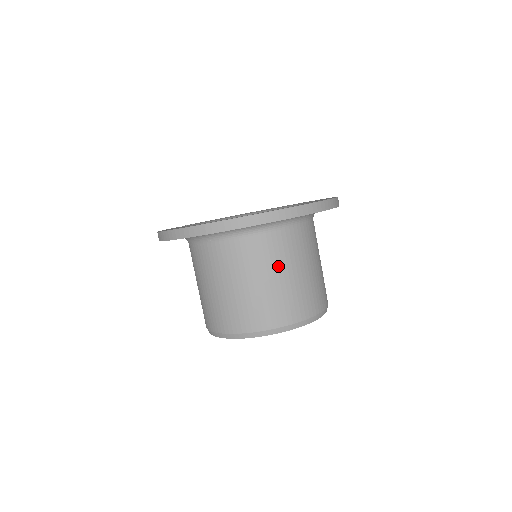
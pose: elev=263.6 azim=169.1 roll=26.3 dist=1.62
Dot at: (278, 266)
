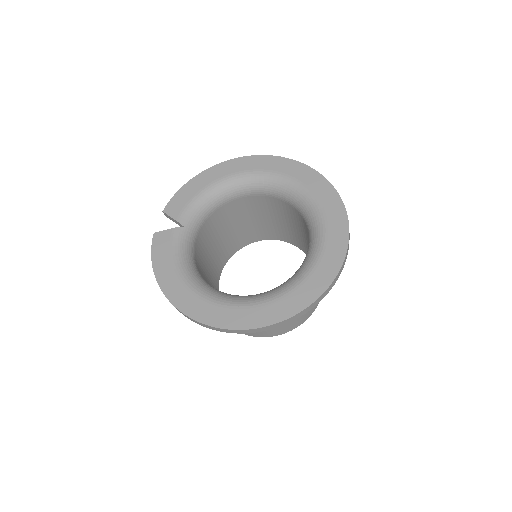
Dot at: occluded
